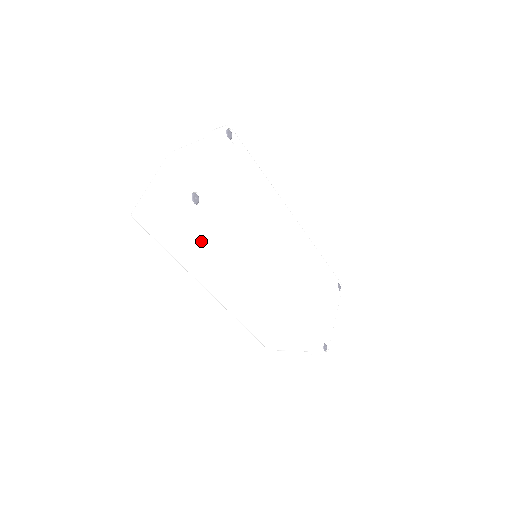
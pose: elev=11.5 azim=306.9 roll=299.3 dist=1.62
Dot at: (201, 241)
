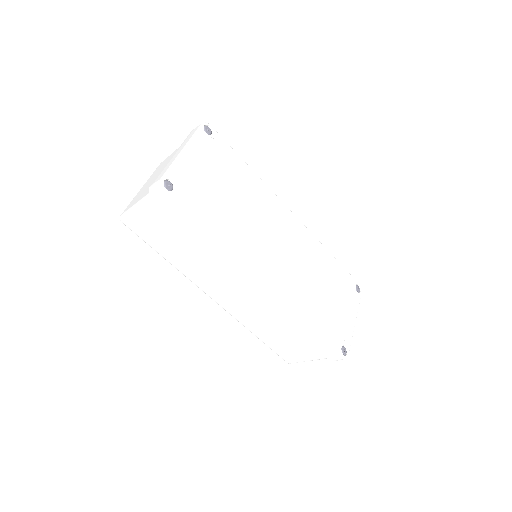
Dot at: (186, 235)
